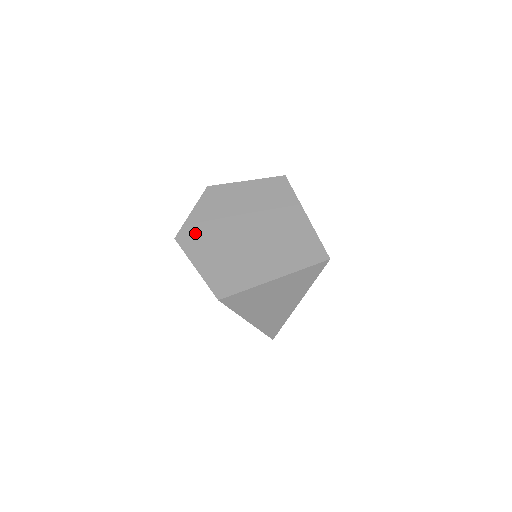
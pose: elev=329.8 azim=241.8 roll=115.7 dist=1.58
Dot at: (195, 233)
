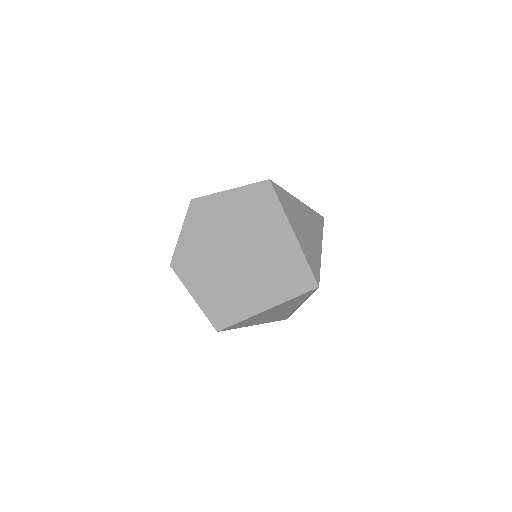
Dot at: (187, 259)
